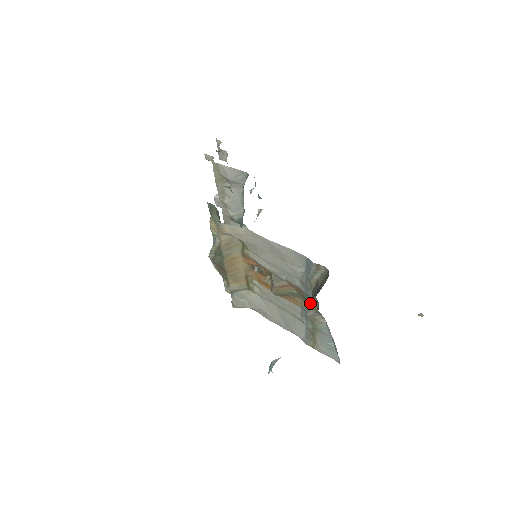
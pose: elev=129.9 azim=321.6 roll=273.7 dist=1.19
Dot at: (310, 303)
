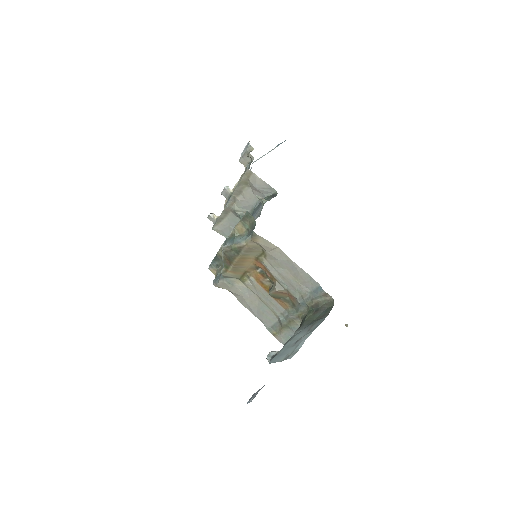
Dot at: (312, 318)
